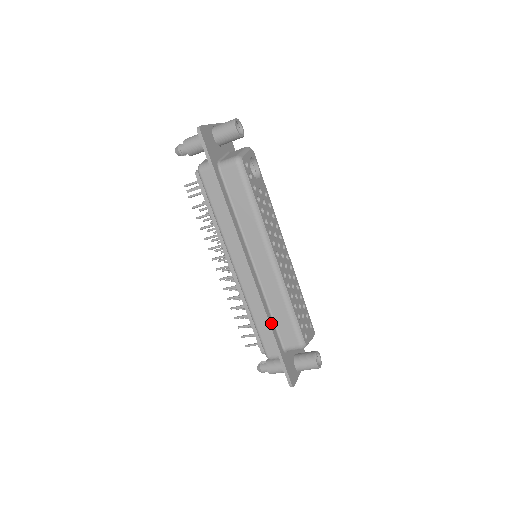
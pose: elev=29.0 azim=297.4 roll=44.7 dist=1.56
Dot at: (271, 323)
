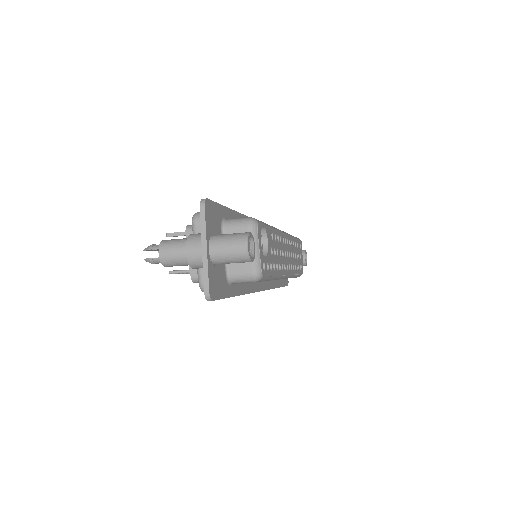
Dot at: (276, 285)
